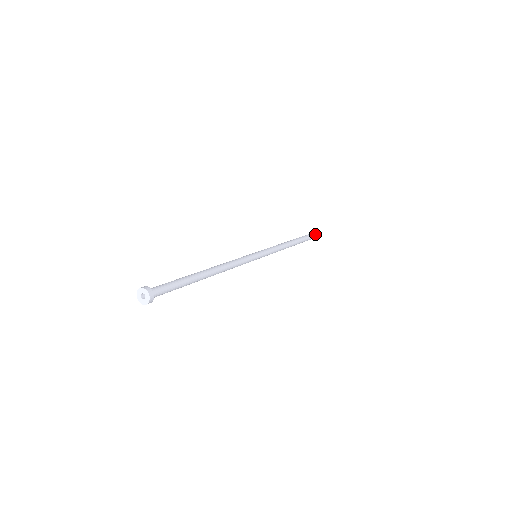
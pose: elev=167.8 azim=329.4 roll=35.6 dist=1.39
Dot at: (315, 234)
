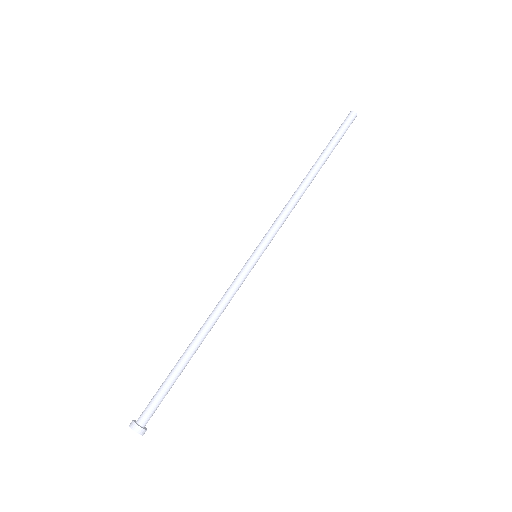
Dot at: (346, 129)
